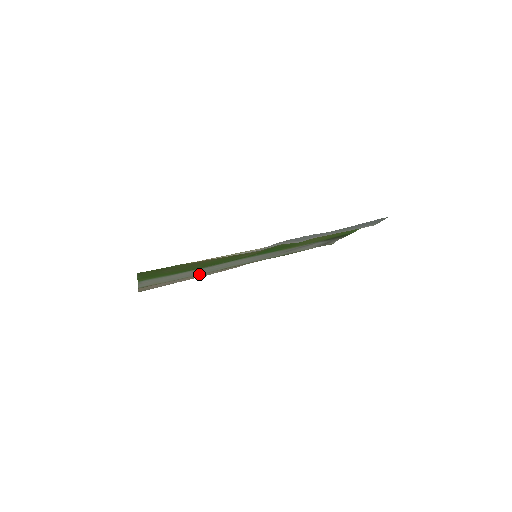
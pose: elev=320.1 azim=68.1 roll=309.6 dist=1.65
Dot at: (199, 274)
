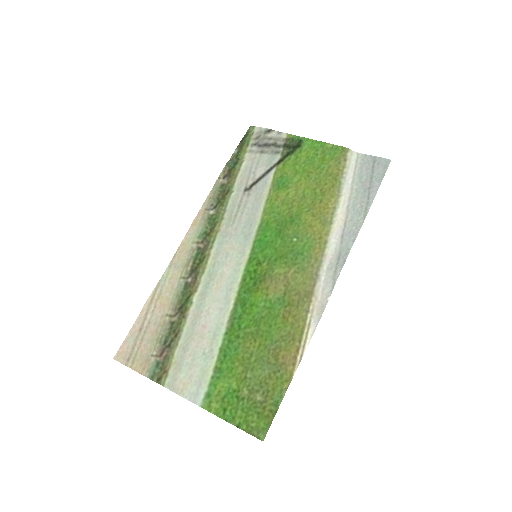
Dot at: (193, 306)
